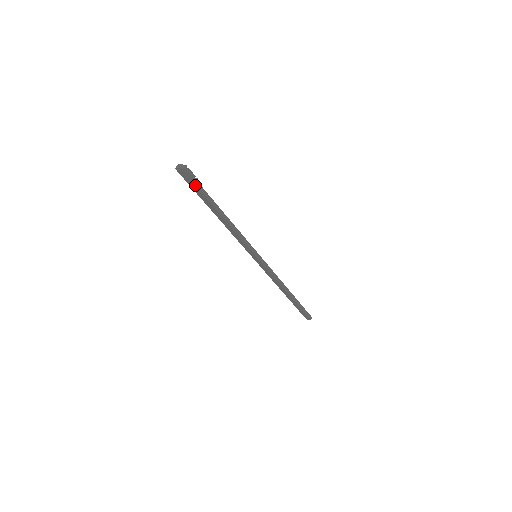
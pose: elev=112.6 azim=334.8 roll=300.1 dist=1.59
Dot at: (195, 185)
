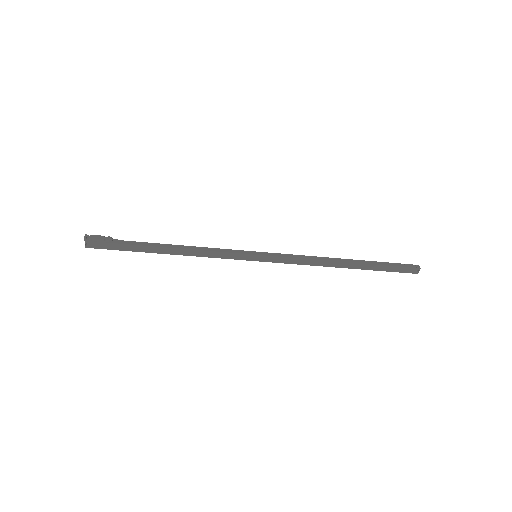
Dot at: (113, 243)
